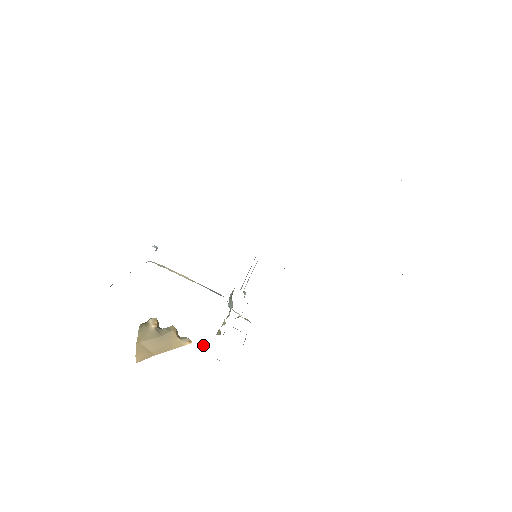
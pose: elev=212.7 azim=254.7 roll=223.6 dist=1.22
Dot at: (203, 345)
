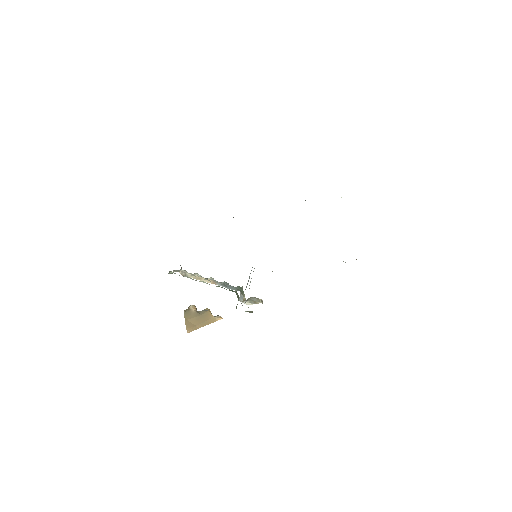
Dot at: (236, 306)
